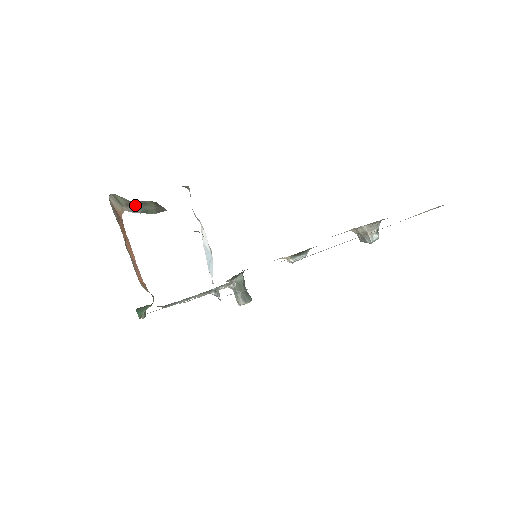
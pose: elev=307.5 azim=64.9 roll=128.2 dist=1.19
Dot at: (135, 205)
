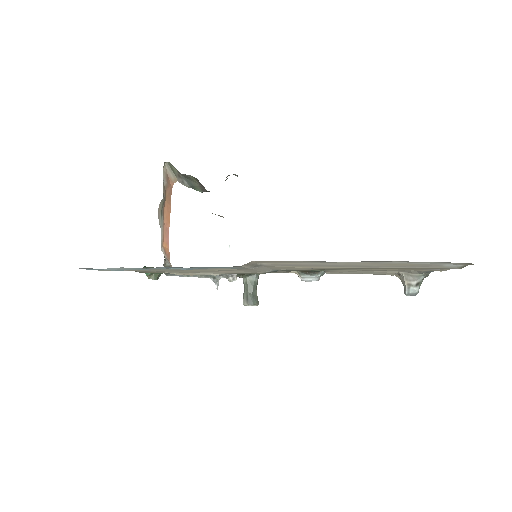
Dot at: (185, 178)
